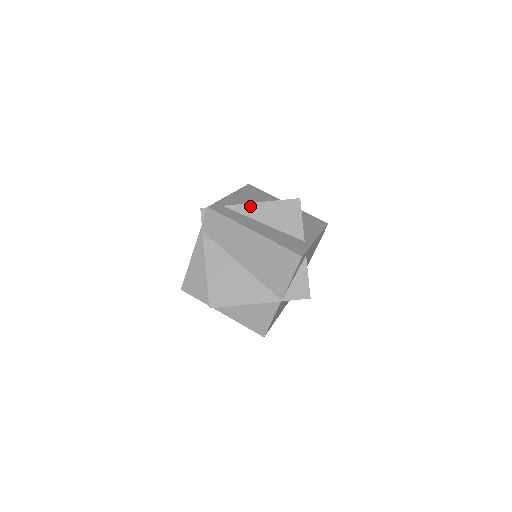
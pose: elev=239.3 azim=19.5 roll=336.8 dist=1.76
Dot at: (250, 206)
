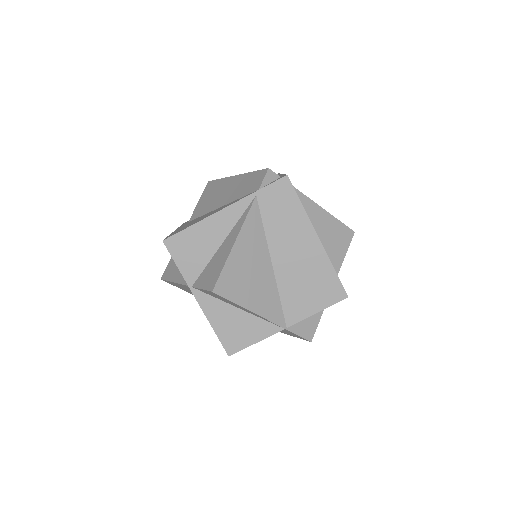
Dot at: (313, 205)
